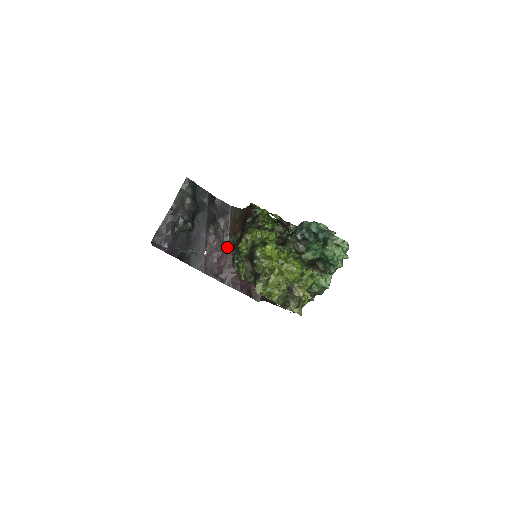
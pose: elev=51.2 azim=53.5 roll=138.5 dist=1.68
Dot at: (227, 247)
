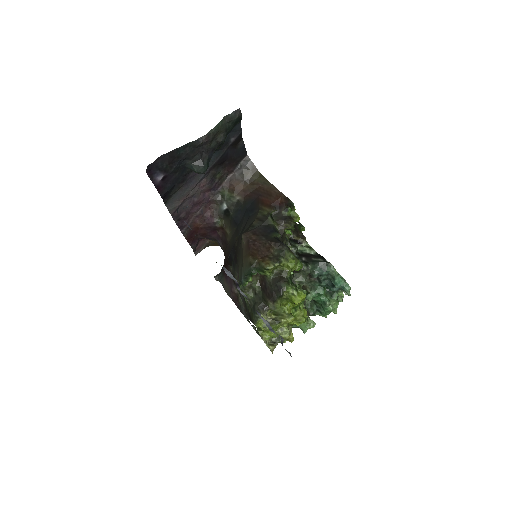
Dot at: (211, 195)
